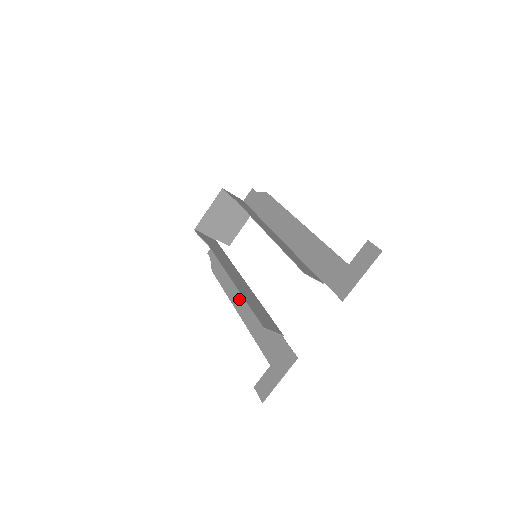
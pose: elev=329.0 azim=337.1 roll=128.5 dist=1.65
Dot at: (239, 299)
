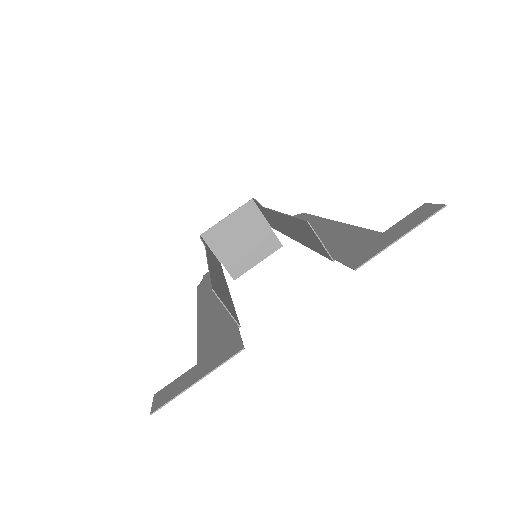
Dot at: (208, 303)
